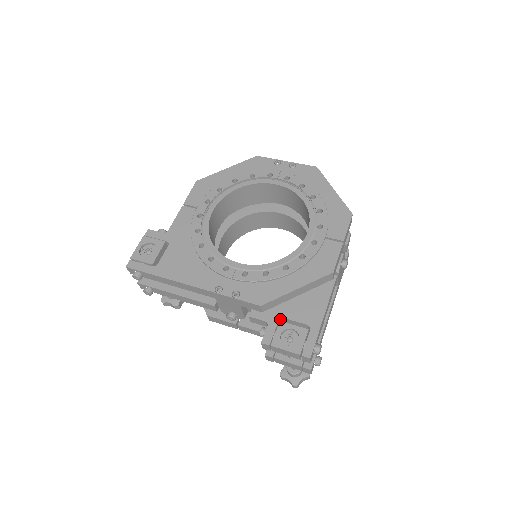
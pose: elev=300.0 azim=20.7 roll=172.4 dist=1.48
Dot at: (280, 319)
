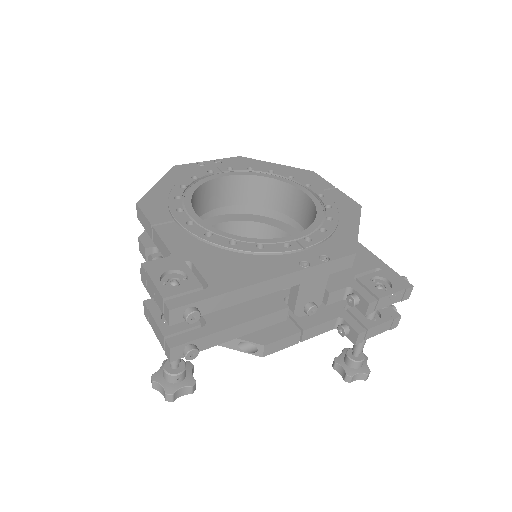
Dot at: (352, 279)
